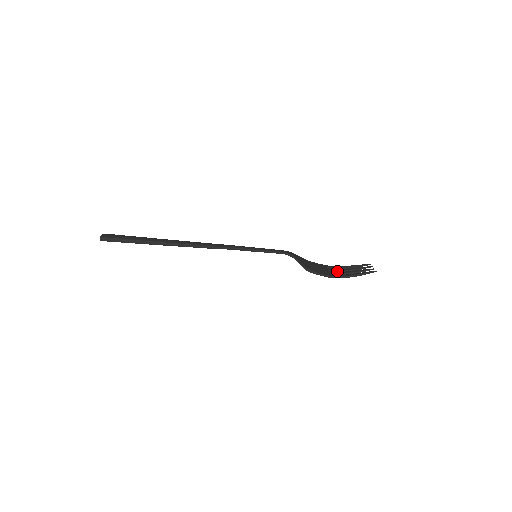
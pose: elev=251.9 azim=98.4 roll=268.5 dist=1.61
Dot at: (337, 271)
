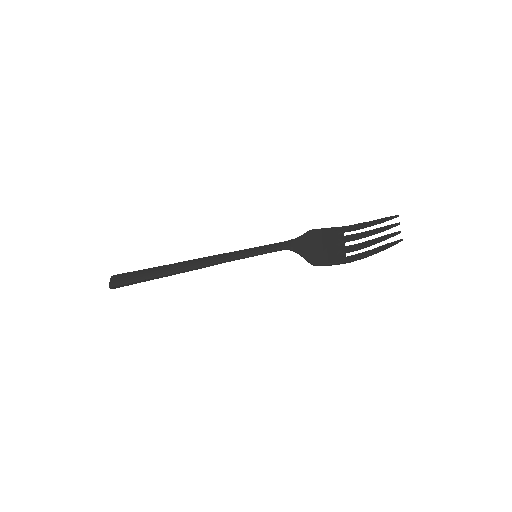
Dot at: (356, 239)
